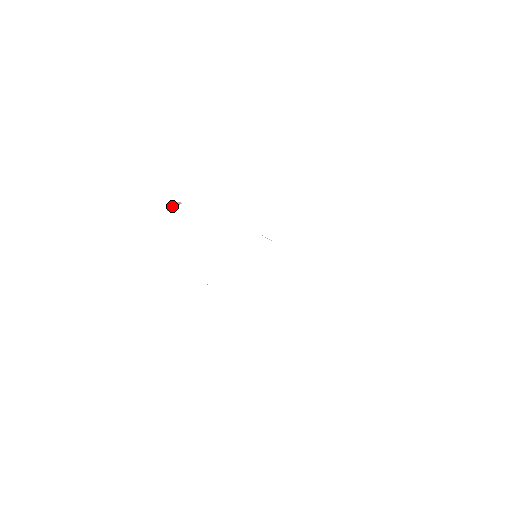
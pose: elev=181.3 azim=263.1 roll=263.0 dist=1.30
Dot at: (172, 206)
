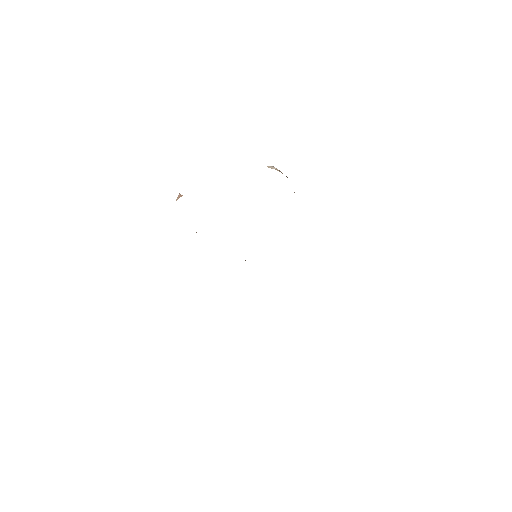
Dot at: (177, 197)
